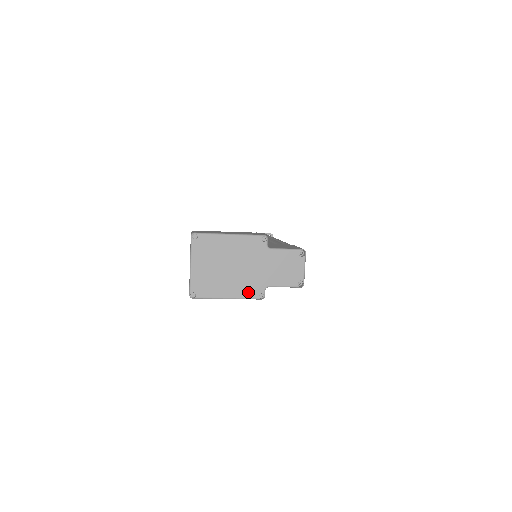
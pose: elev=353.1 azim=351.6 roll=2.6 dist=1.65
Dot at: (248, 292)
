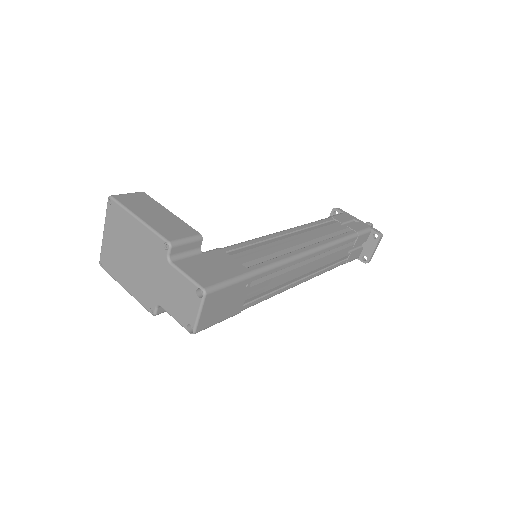
Dot at: (142, 297)
